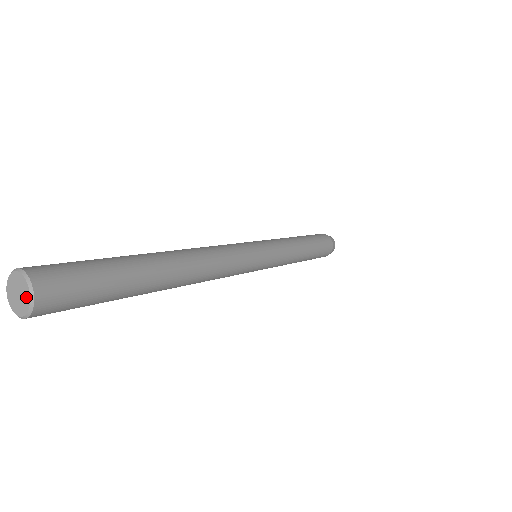
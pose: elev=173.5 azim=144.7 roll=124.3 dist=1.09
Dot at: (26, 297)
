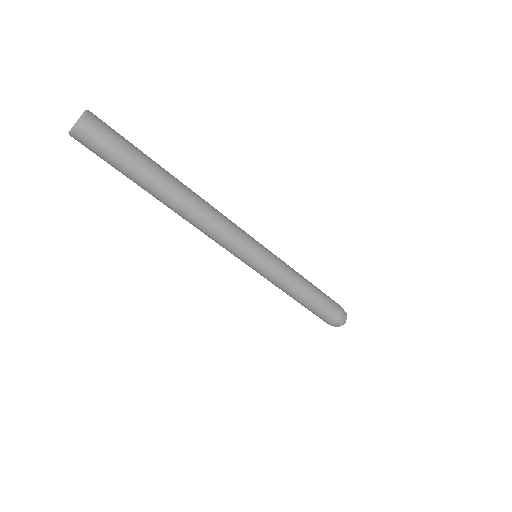
Dot at: (78, 119)
